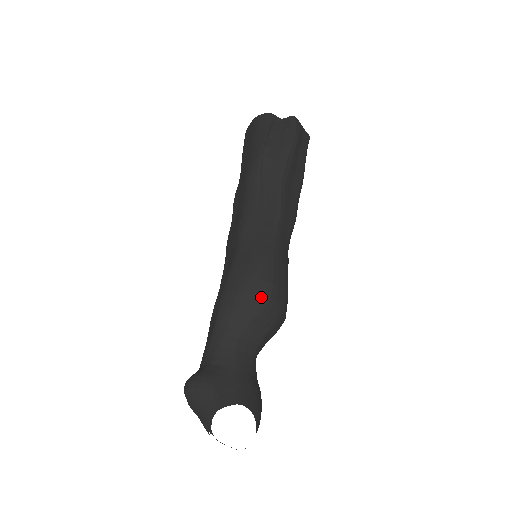
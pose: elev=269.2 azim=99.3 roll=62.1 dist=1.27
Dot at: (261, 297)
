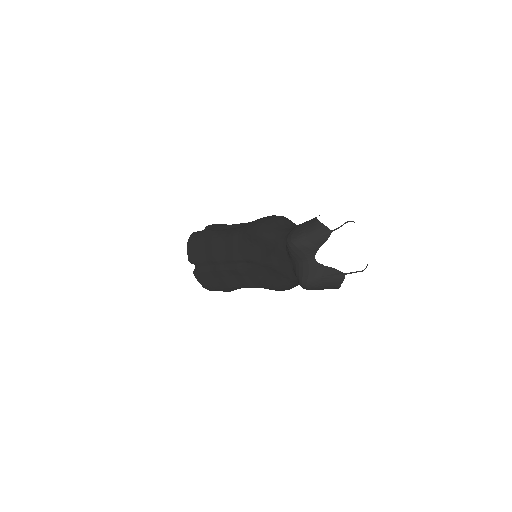
Dot at: (276, 217)
